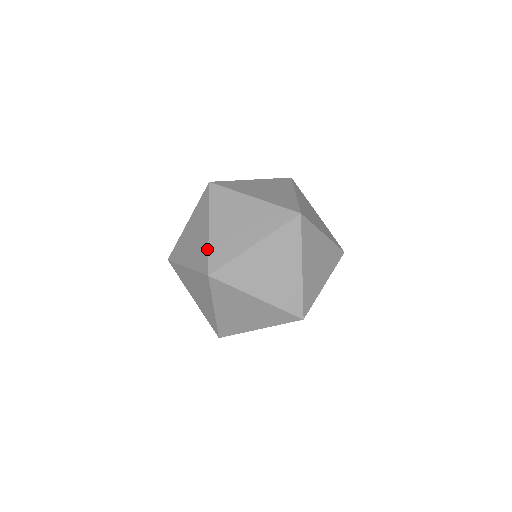
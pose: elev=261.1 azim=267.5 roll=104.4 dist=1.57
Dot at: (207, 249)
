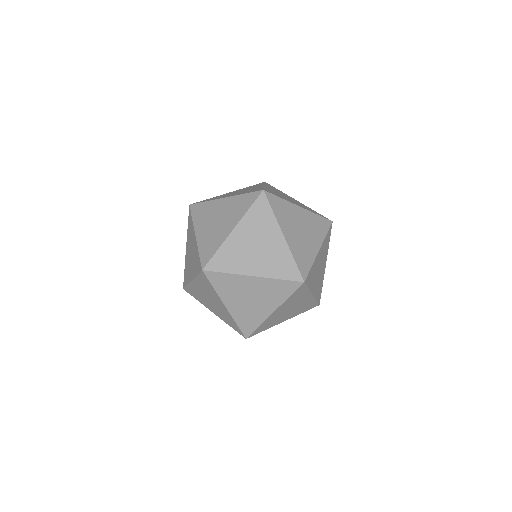
Dot at: (262, 187)
